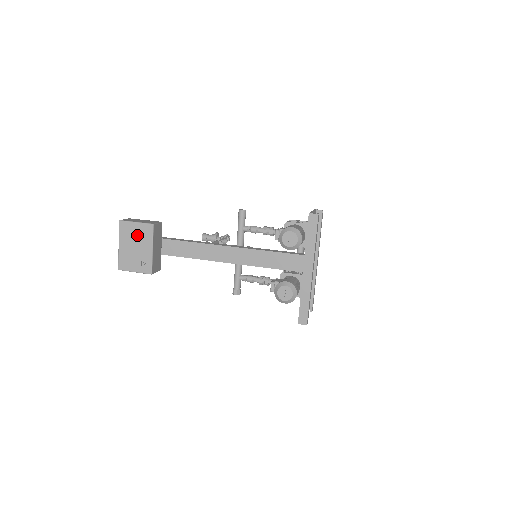
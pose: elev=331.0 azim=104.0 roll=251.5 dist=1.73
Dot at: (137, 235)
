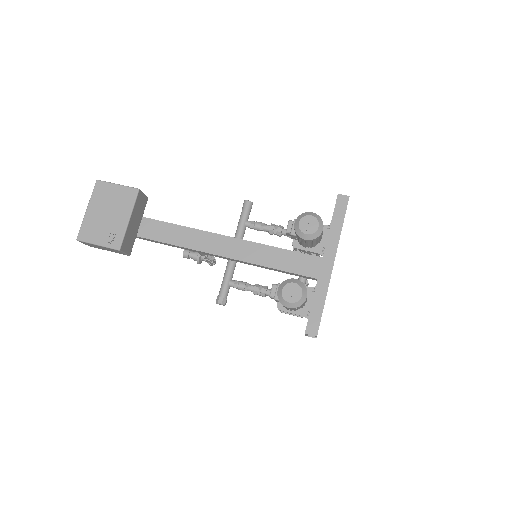
Dot at: (114, 199)
